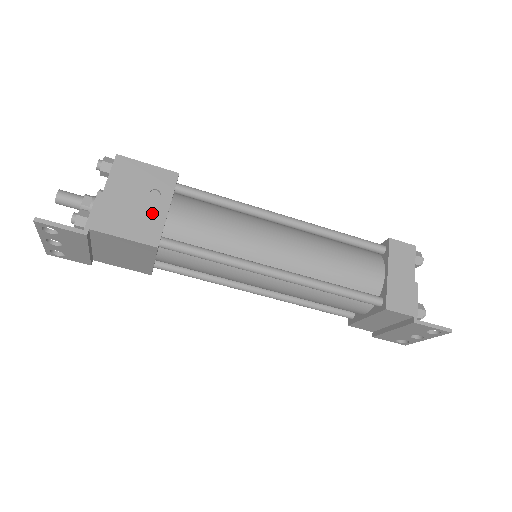
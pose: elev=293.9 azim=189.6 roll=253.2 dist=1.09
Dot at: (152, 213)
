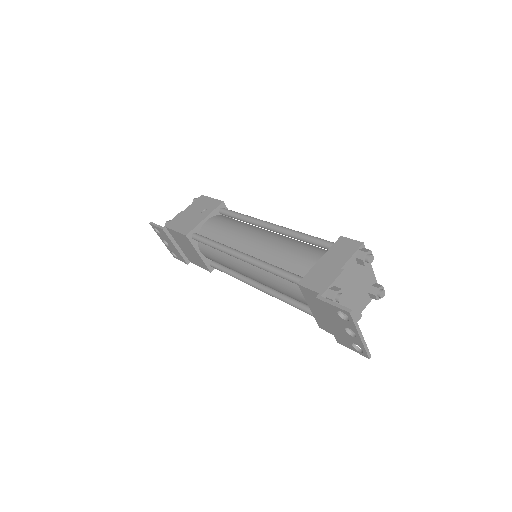
Dot at: (196, 220)
